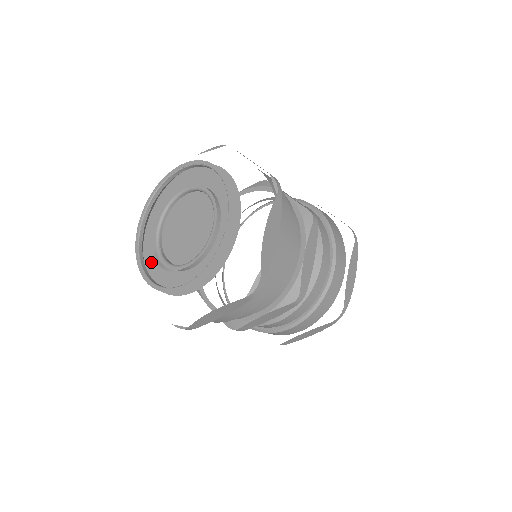
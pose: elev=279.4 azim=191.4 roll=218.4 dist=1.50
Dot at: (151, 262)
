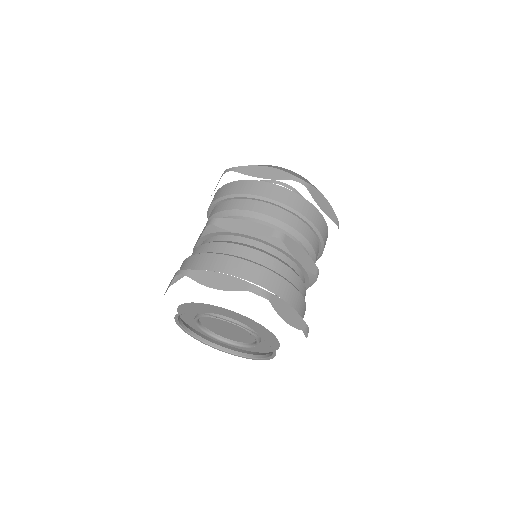
Dot at: occluded
